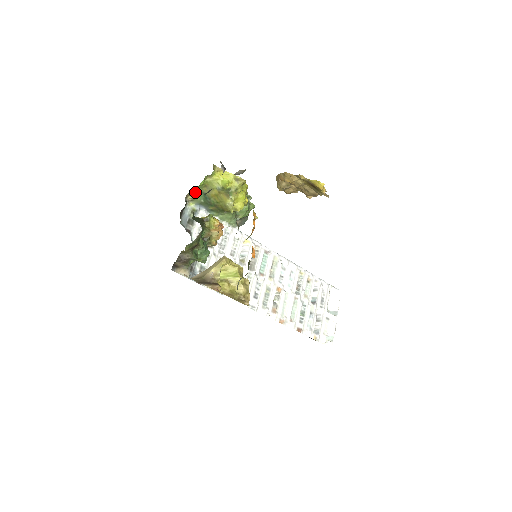
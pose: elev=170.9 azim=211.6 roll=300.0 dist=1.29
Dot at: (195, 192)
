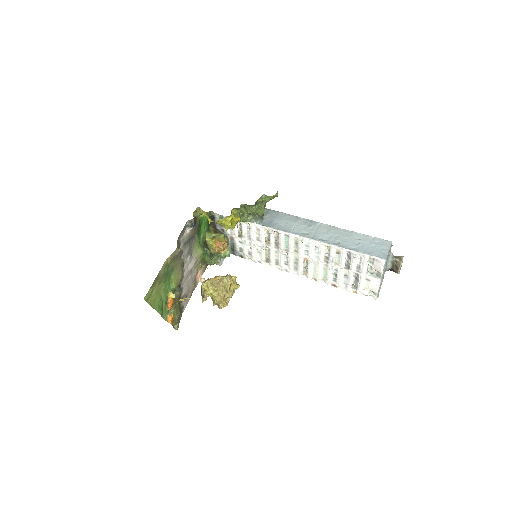
Dot at: occluded
